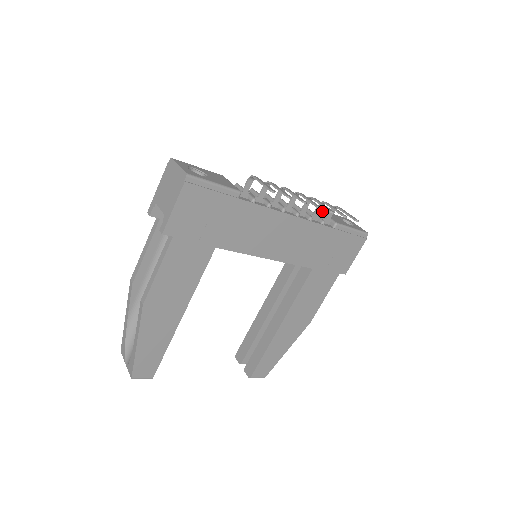
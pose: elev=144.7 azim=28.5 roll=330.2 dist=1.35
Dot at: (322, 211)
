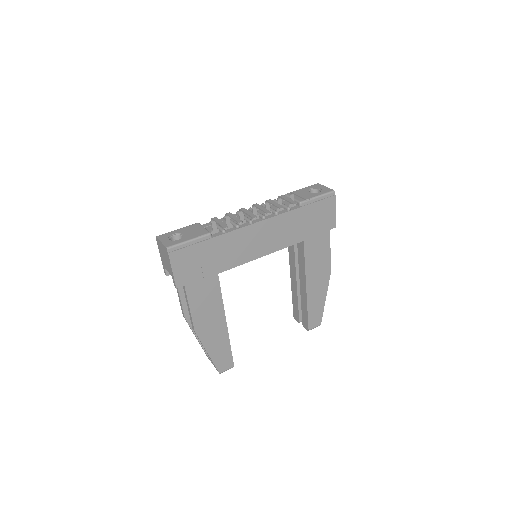
Dot at: (289, 195)
